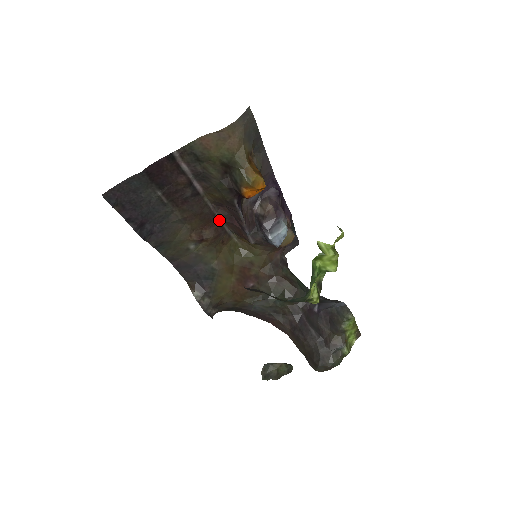
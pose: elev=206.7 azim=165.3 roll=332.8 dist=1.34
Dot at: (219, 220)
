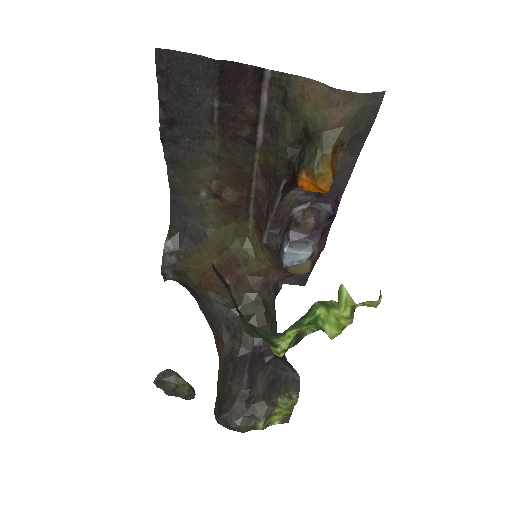
Dot at: (251, 191)
